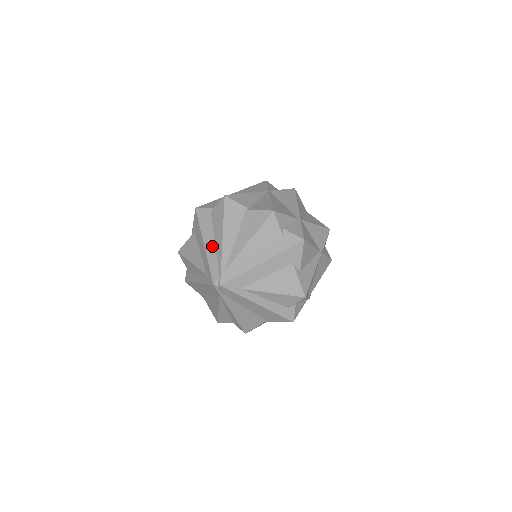
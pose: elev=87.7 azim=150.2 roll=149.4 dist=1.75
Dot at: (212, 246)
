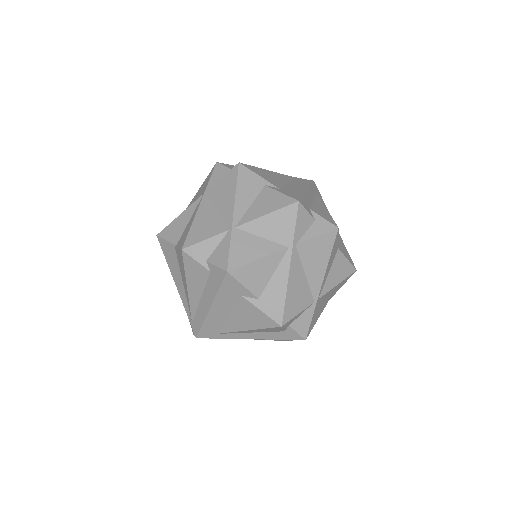
Dot at: occluded
